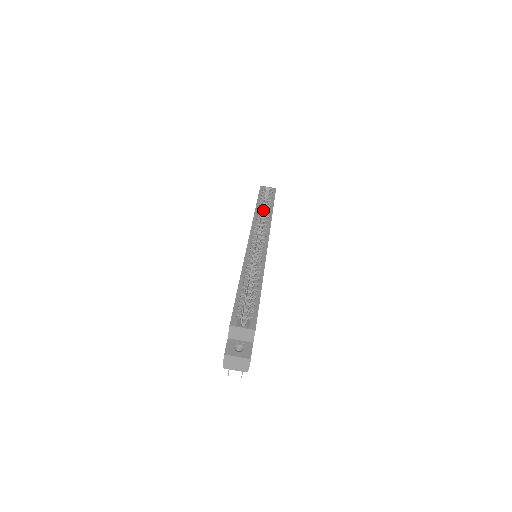
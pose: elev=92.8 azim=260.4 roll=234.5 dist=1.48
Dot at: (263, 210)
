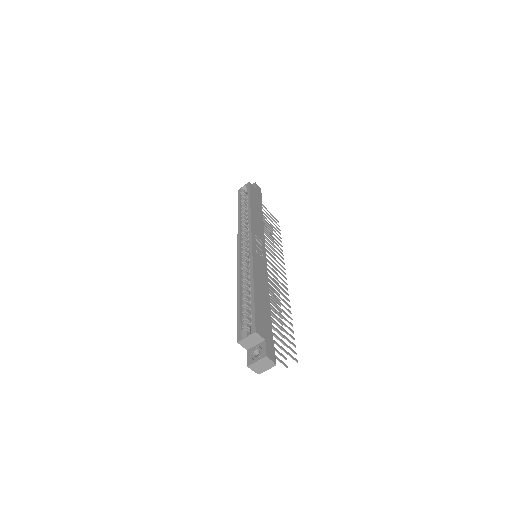
Dot at: occluded
